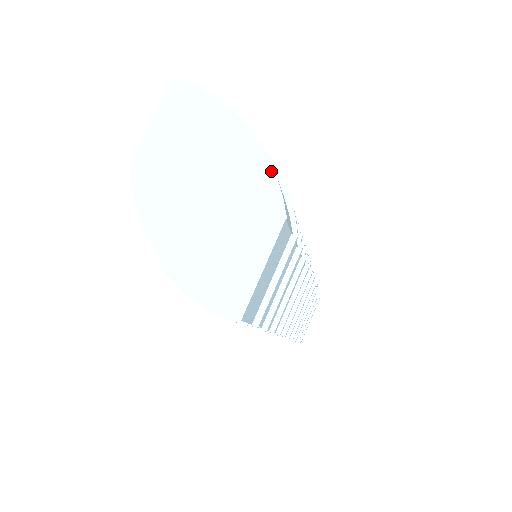
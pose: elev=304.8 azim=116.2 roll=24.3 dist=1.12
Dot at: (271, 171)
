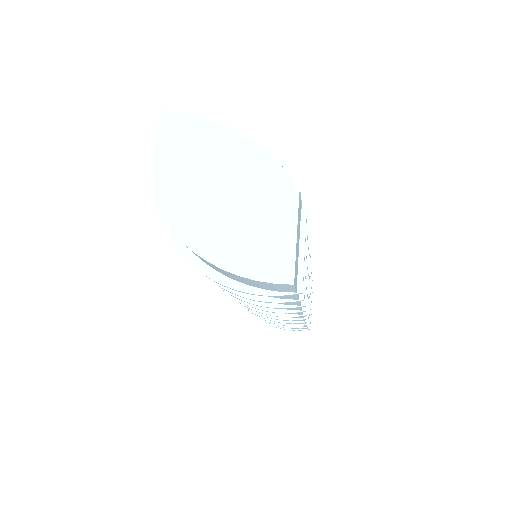
Dot at: (272, 159)
